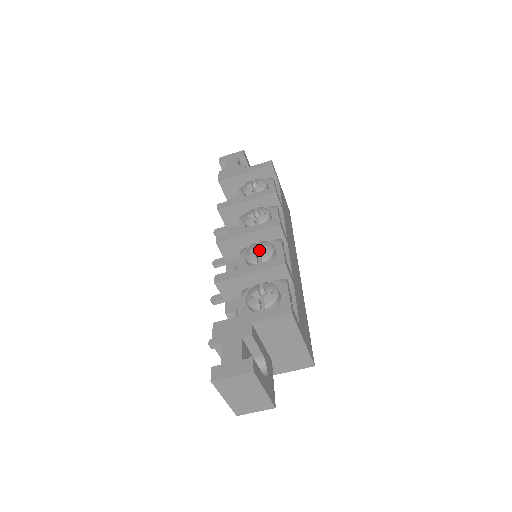
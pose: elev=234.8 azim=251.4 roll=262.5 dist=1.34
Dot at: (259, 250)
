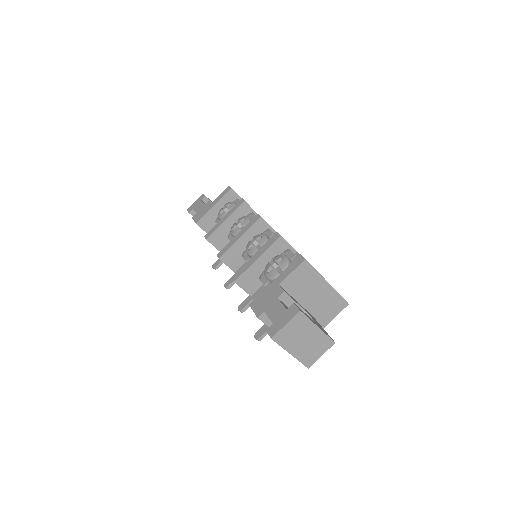
Dot at: (255, 244)
